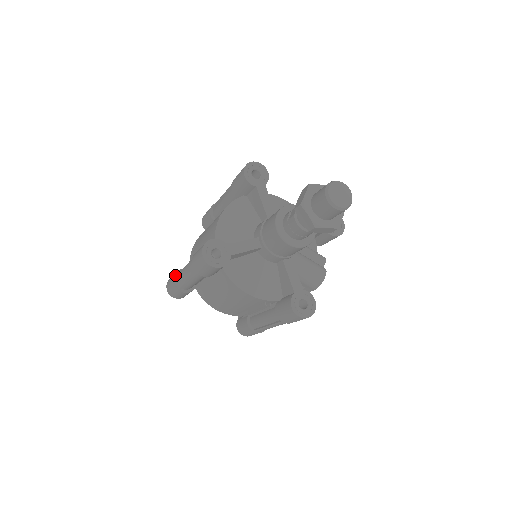
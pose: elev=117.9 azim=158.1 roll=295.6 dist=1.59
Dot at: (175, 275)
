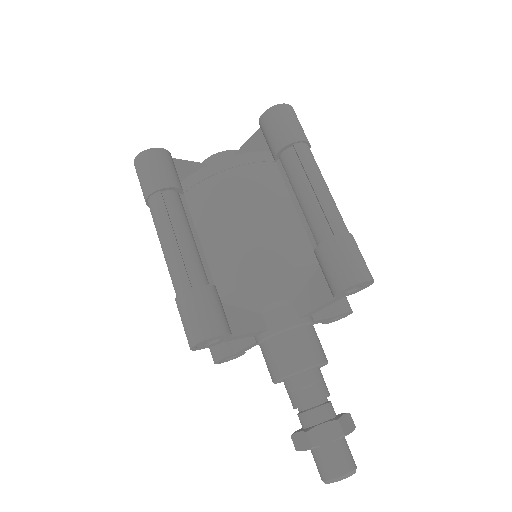
Dot at: (160, 190)
